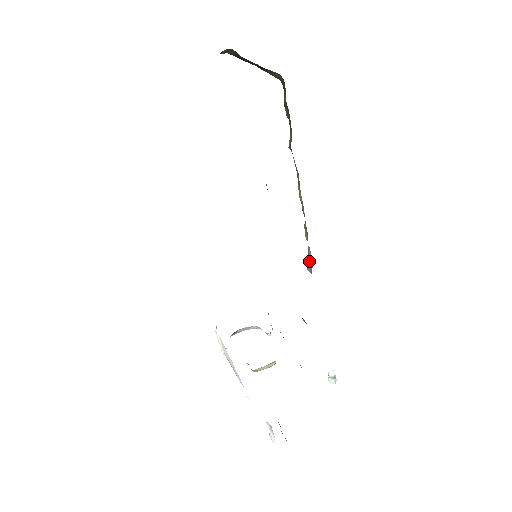
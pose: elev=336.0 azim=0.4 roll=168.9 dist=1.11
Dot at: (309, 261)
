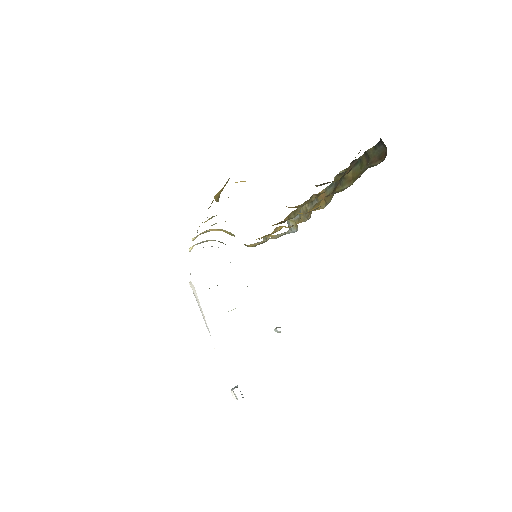
Dot at: (292, 220)
